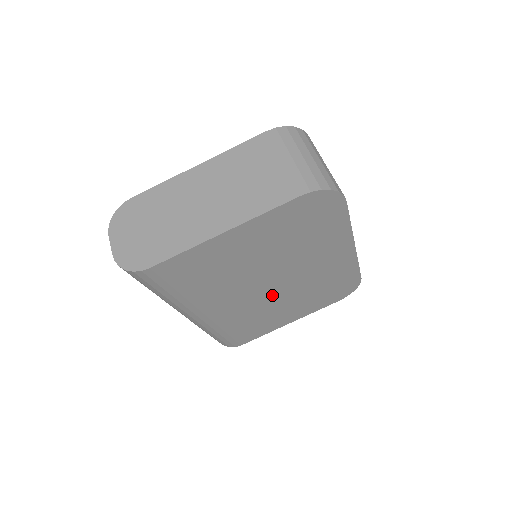
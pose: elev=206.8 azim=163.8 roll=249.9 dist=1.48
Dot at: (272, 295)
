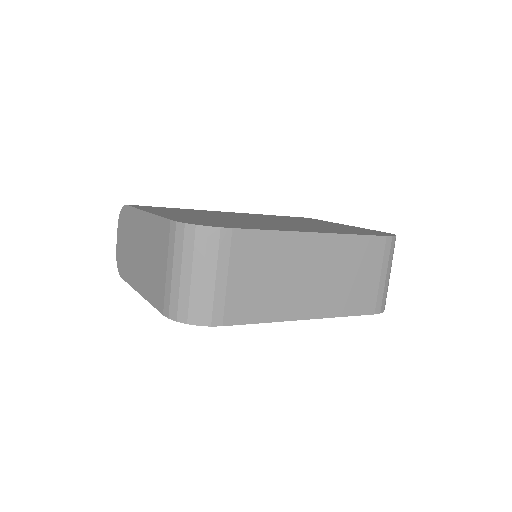
Dot at: occluded
